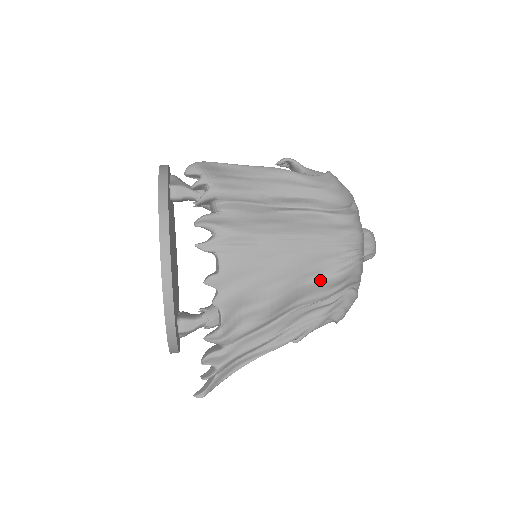
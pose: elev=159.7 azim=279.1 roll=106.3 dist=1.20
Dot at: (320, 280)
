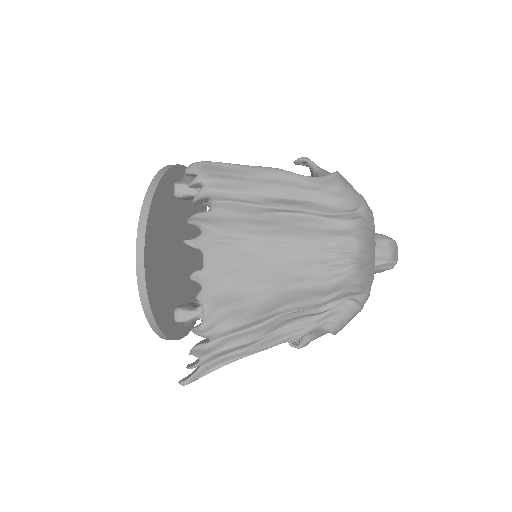
Dot at: (307, 287)
